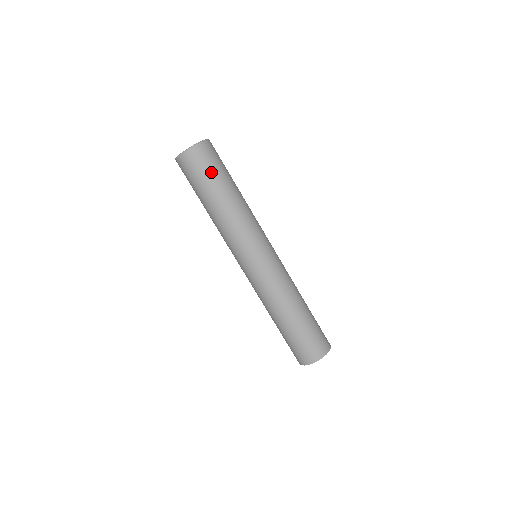
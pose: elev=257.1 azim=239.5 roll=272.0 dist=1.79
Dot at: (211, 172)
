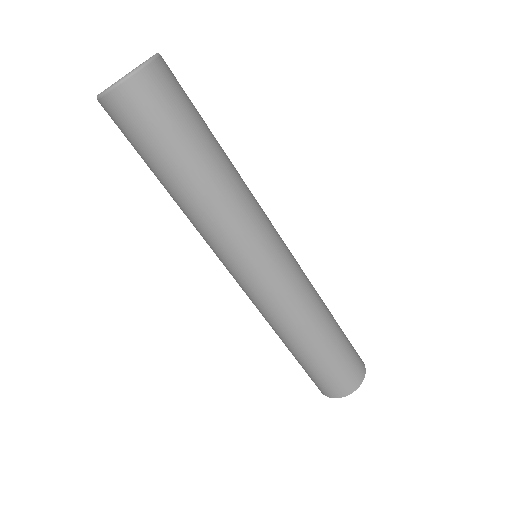
Dot at: (184, 116)
